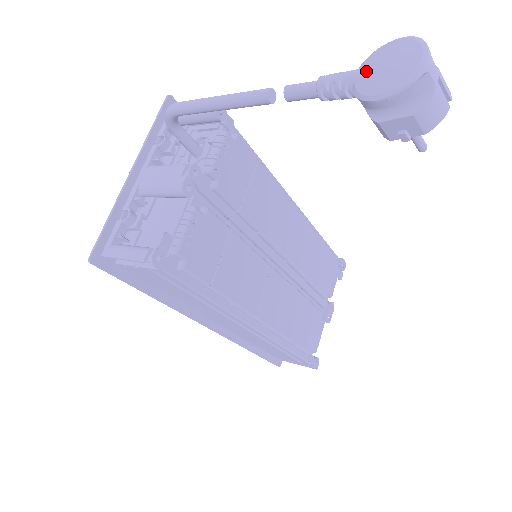
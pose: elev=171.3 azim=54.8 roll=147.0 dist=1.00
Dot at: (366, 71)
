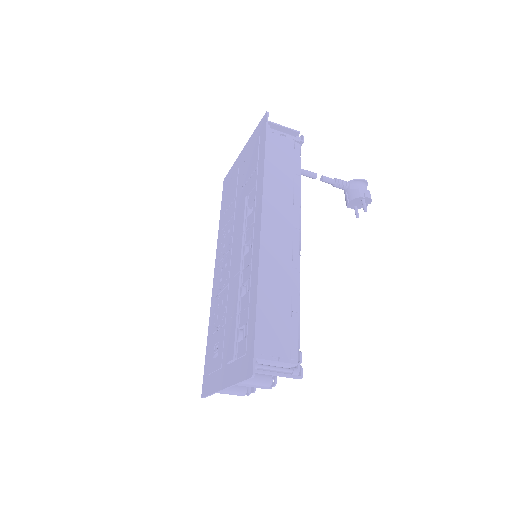
Dot at: occluded
